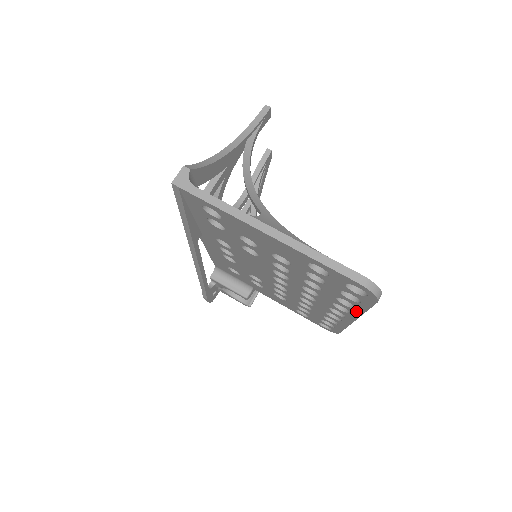
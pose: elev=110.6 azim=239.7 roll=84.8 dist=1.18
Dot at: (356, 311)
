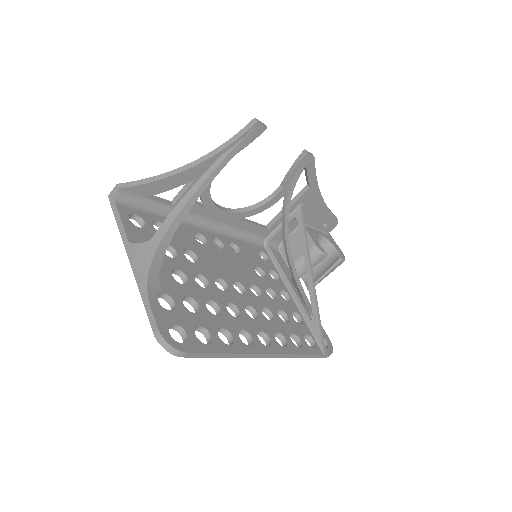
Dot at: occluded
